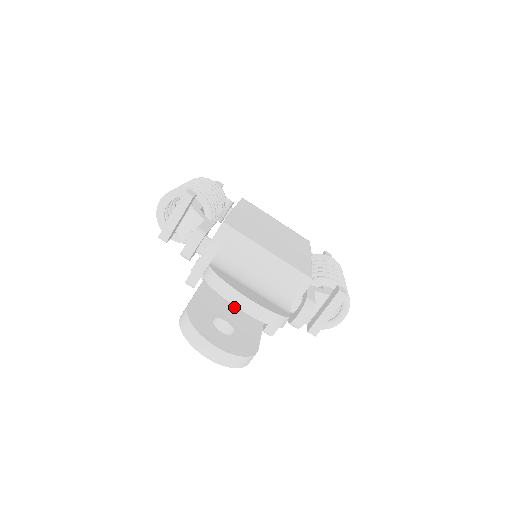
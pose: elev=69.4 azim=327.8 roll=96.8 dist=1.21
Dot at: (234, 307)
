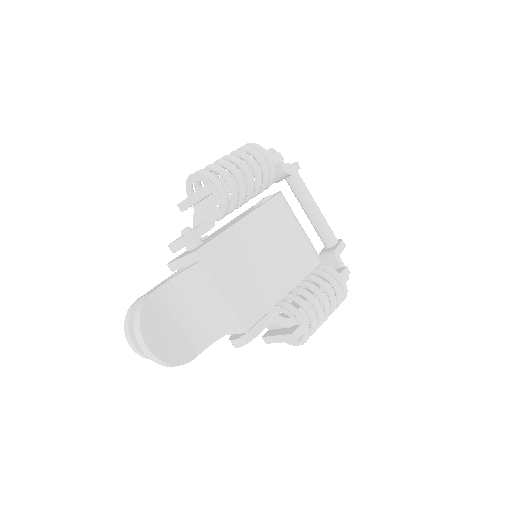
Dot at: occluded
